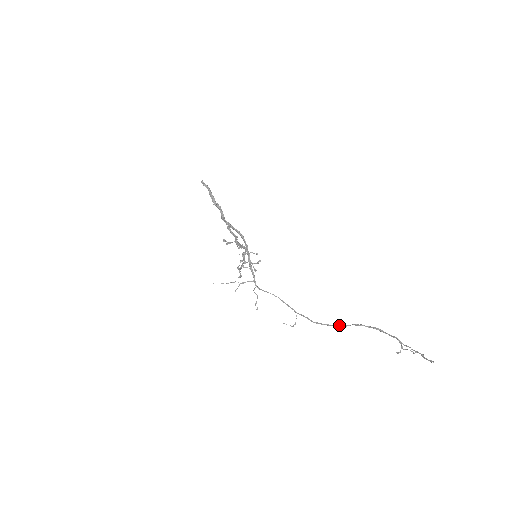
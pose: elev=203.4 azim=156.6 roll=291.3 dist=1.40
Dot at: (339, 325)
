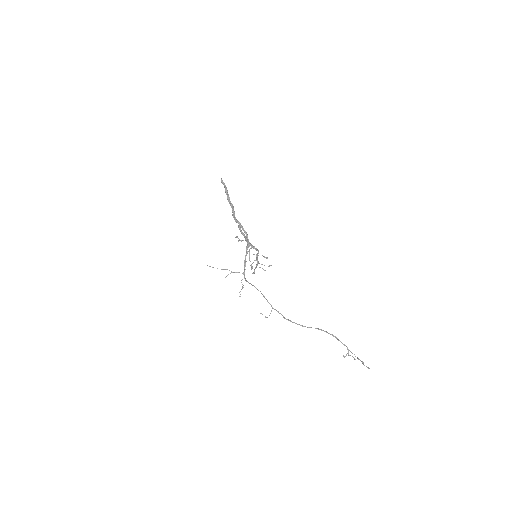
Dot at: occluded
